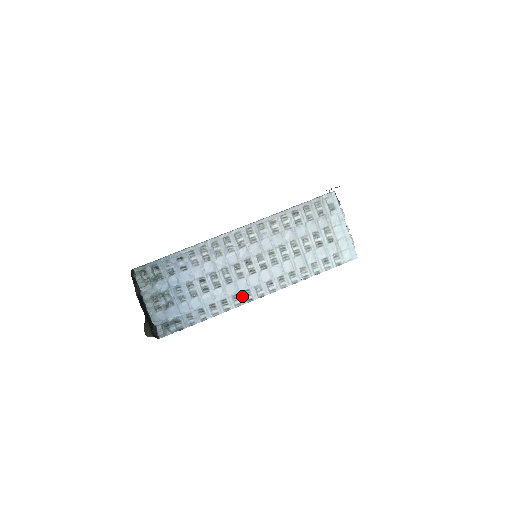
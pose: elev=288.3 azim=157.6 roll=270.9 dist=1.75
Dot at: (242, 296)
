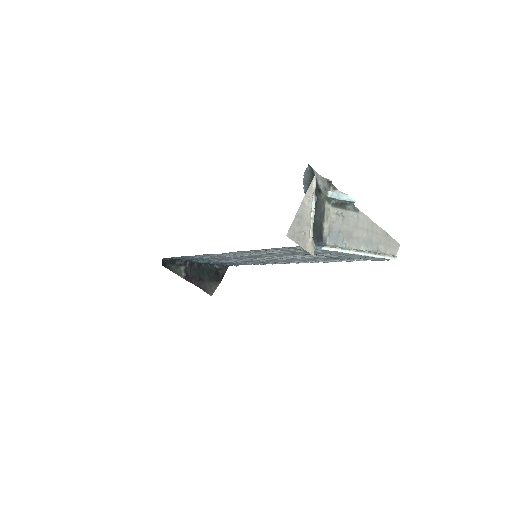
Dot at: occluded
